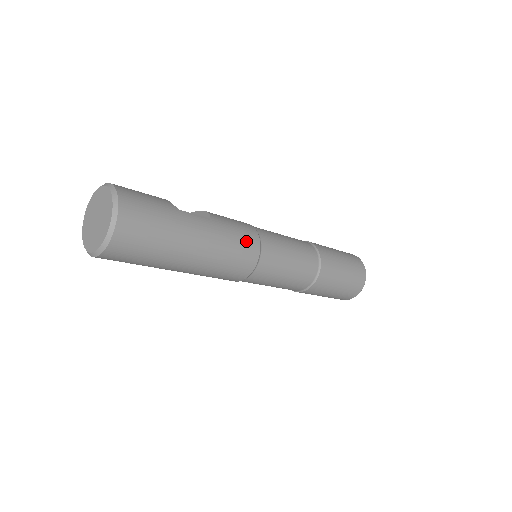
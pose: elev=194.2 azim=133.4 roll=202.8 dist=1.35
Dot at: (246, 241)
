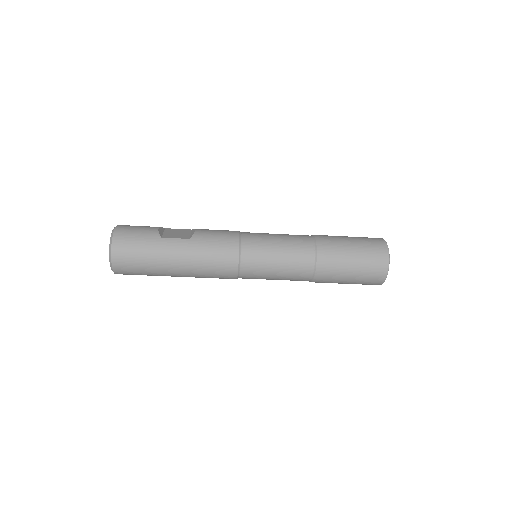
Dot at: (223, 252)
